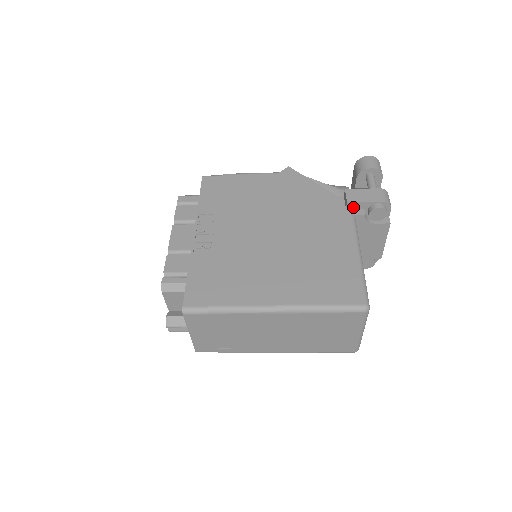
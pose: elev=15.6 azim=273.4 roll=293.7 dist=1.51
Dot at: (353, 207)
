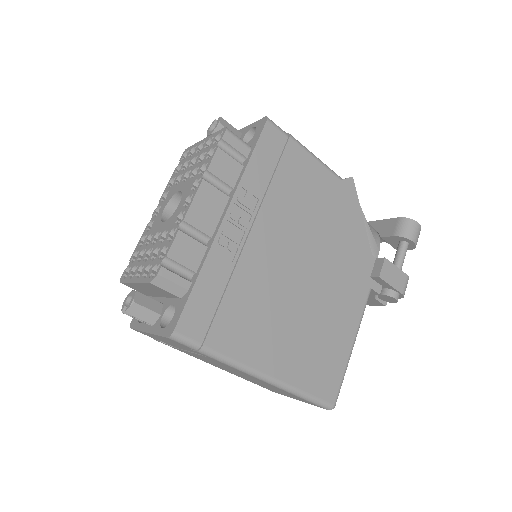
Dot at: (377, 280)
